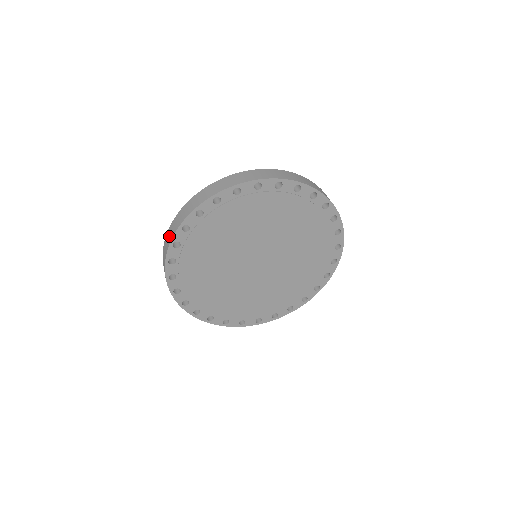
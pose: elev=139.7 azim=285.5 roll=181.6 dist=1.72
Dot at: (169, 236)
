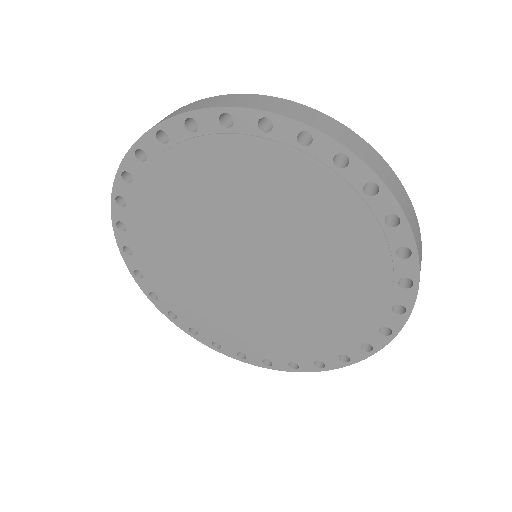
Dot at: occluded
